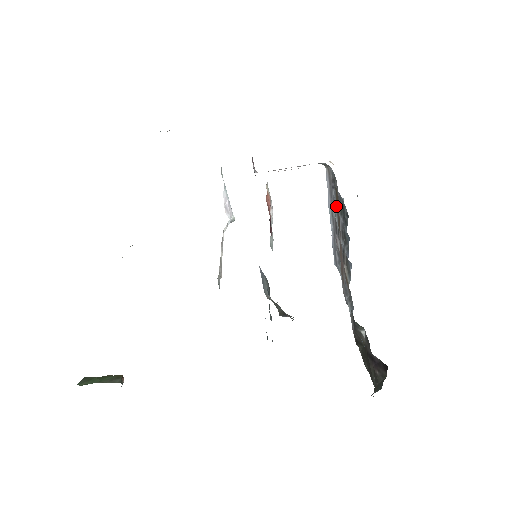
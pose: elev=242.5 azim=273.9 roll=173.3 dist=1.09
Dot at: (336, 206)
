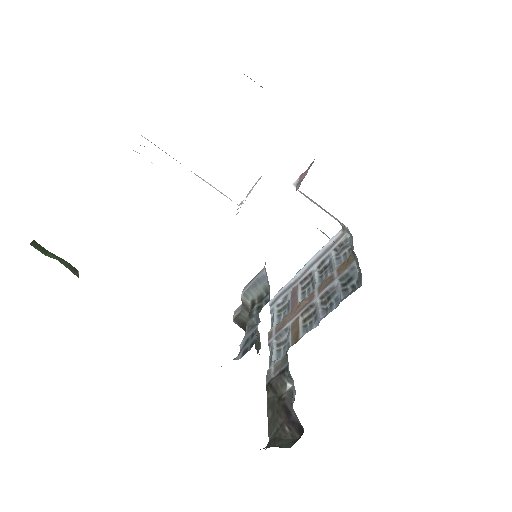
Dot at: (325, 265)
